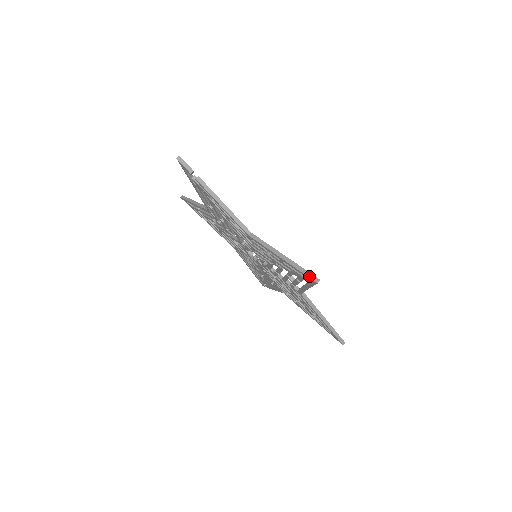
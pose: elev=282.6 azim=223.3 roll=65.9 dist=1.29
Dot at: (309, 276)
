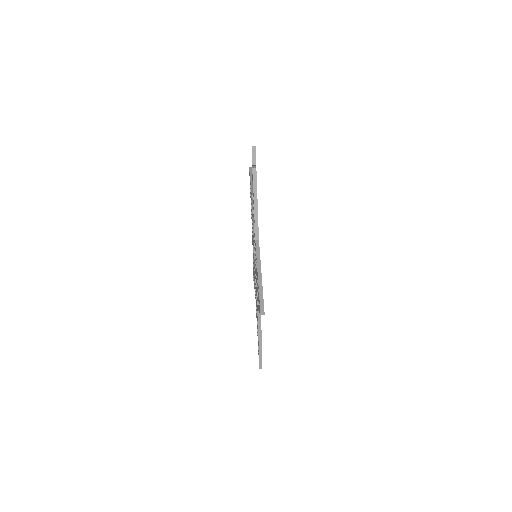
Dot at: (261, 305)
